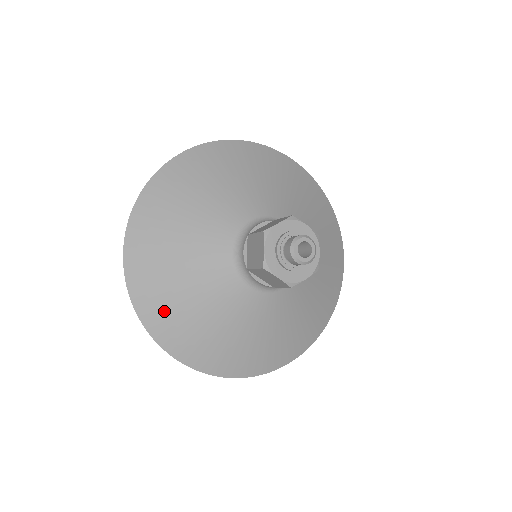
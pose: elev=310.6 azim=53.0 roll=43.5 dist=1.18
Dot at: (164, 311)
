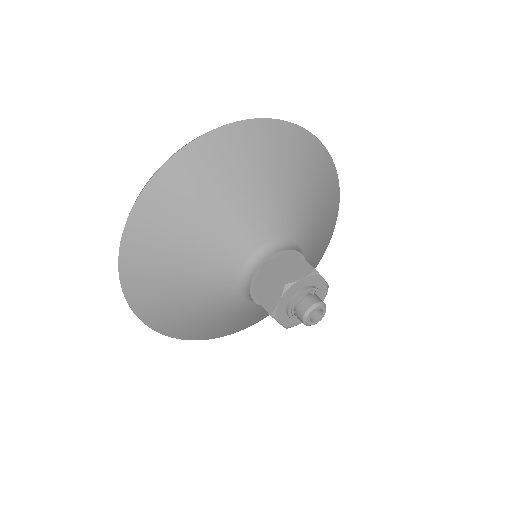
Dot at: (152, 294)
